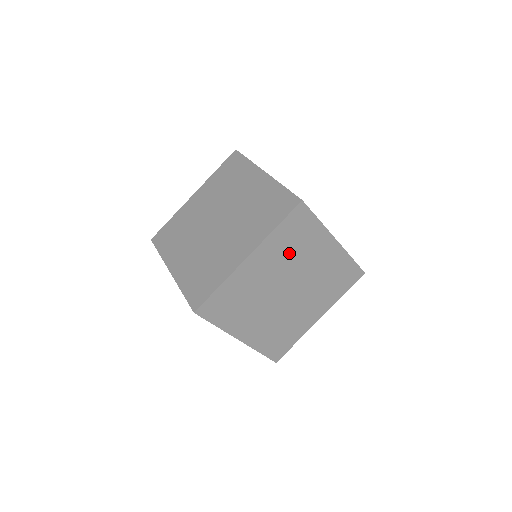
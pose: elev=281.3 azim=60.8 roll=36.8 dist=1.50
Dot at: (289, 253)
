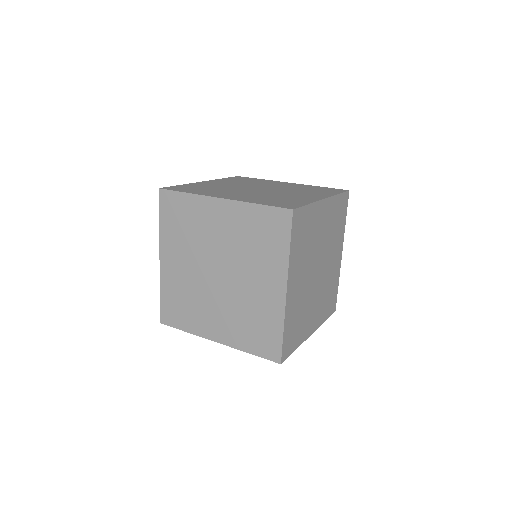
Dot at: (306, 250)
